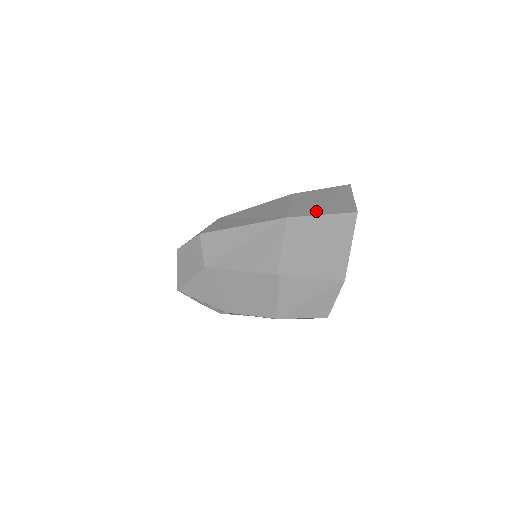
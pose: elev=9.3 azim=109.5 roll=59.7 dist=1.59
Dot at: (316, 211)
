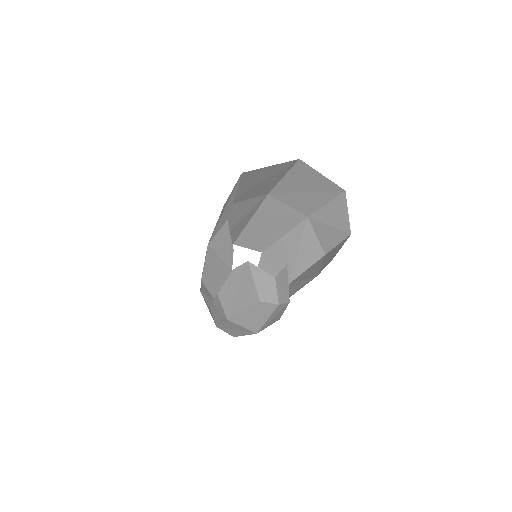
Dot at: (286, 183)
